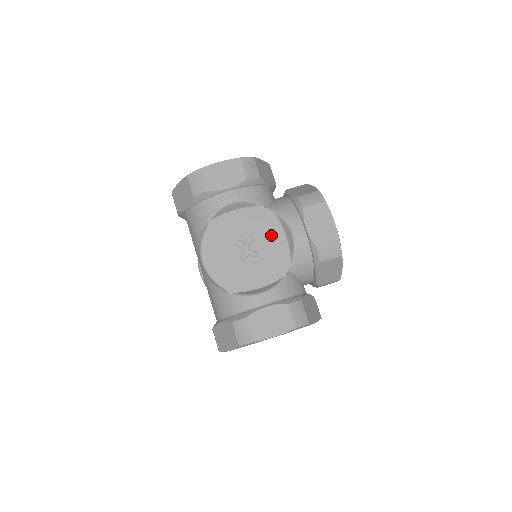
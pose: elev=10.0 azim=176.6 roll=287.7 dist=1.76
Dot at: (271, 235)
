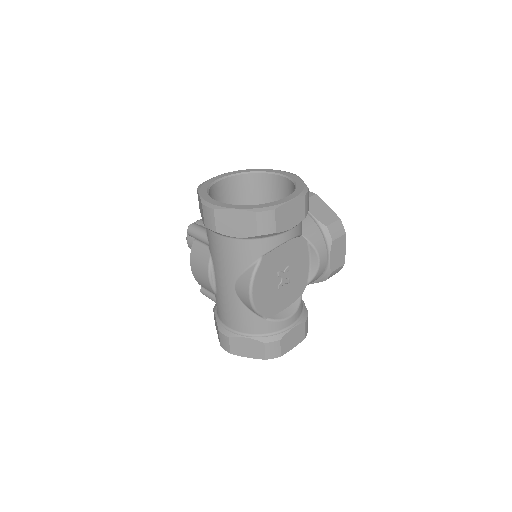
Dot at: (301, 262)
